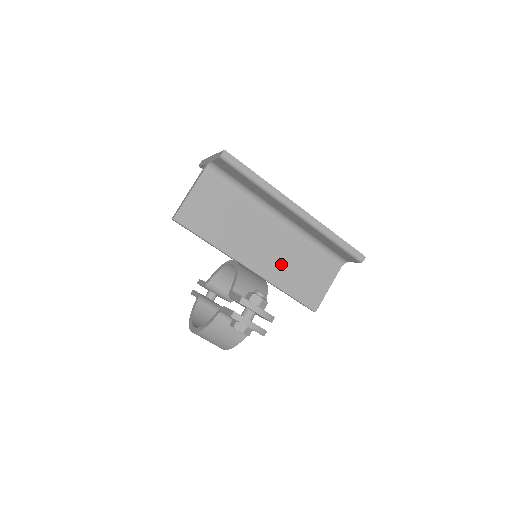
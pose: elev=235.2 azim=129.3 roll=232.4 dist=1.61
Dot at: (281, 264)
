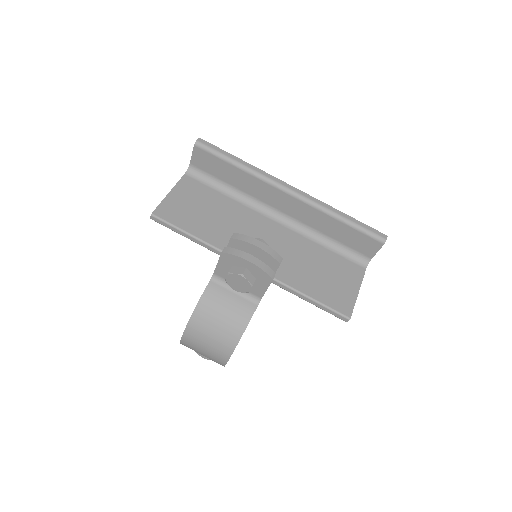
Dot at: (289, 263)
